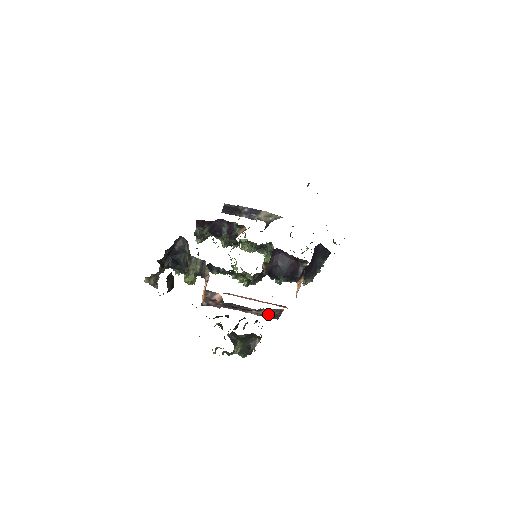
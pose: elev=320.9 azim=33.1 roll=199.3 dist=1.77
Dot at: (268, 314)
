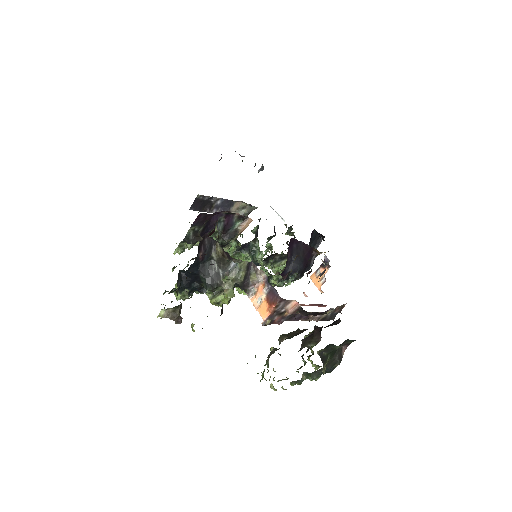
Dot at: (328, 316)
